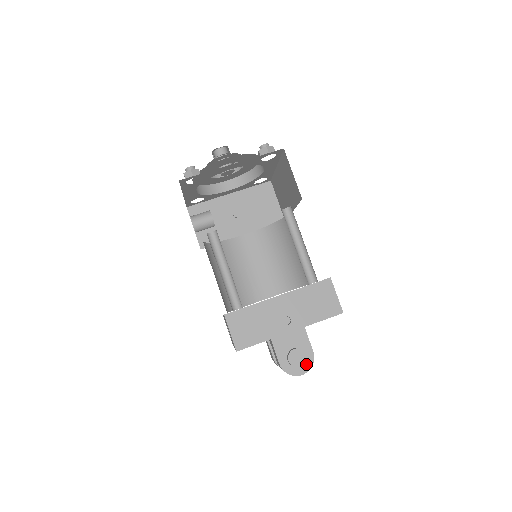
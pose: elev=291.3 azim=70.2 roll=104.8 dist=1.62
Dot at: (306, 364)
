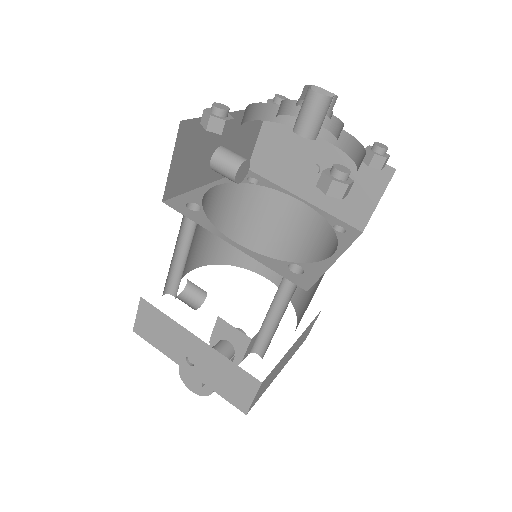
Dot at: (200, 390)
